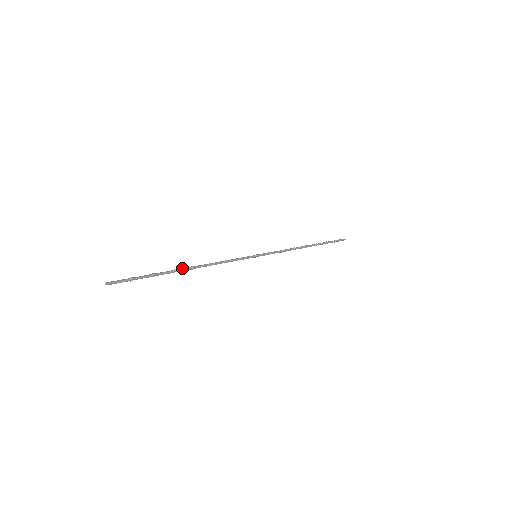
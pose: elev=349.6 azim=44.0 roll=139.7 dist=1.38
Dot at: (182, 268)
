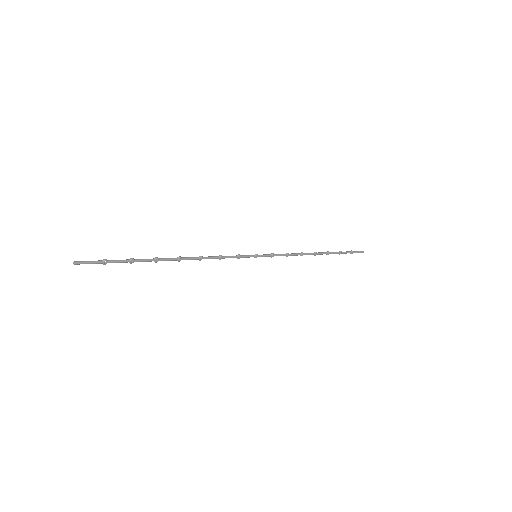
Dot at: (166, 258)
